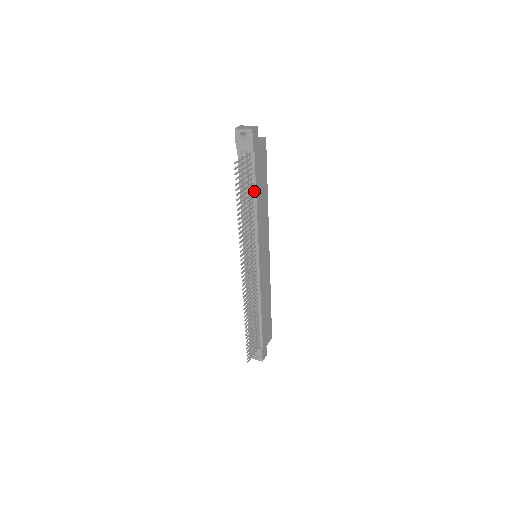
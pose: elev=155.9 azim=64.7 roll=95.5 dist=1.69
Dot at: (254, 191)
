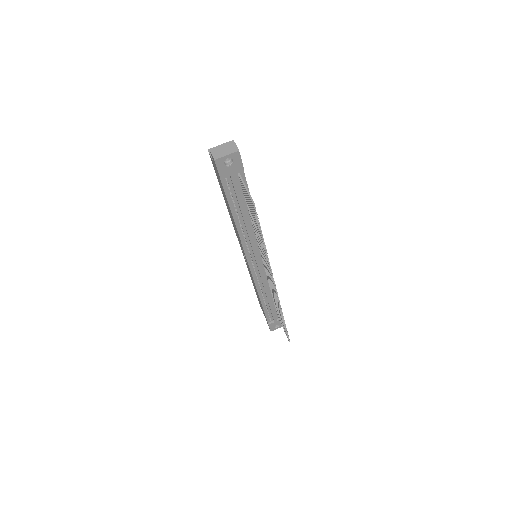
Dot at: occluded
